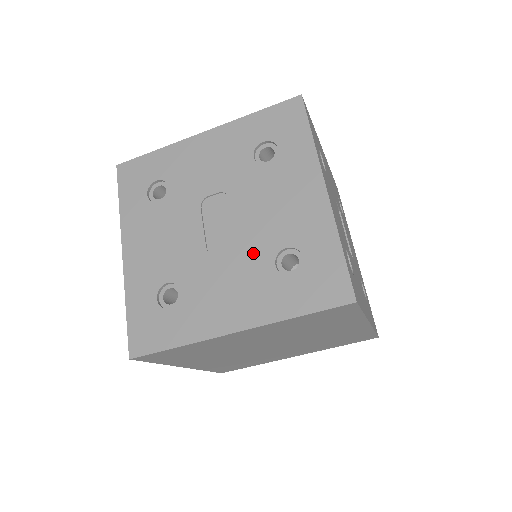
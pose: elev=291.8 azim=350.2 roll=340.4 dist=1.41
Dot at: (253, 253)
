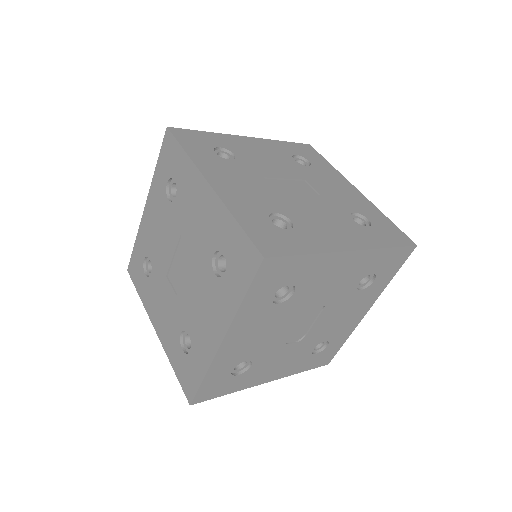
Dot at: (308, 344)
